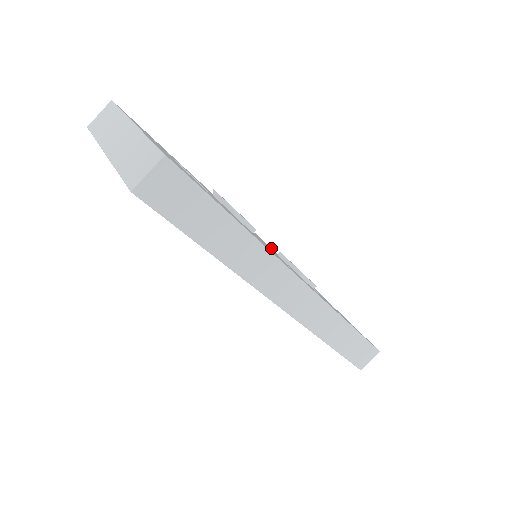
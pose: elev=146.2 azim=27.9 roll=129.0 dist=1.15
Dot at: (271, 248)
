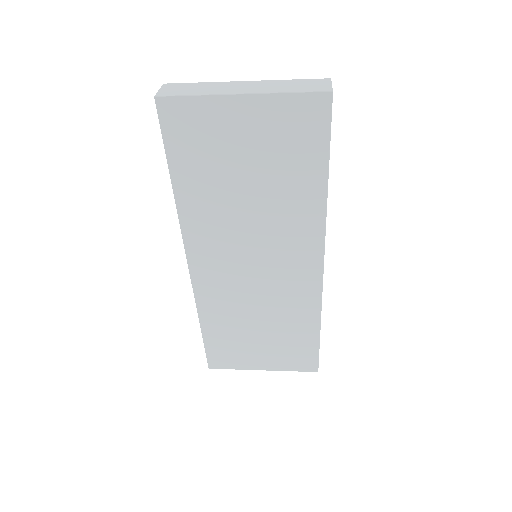
Dot at: occluded
